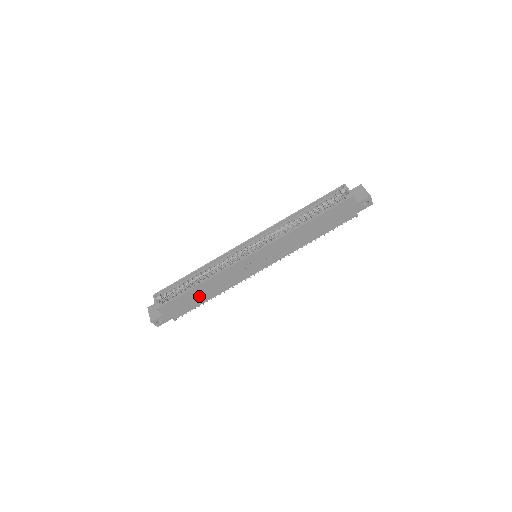
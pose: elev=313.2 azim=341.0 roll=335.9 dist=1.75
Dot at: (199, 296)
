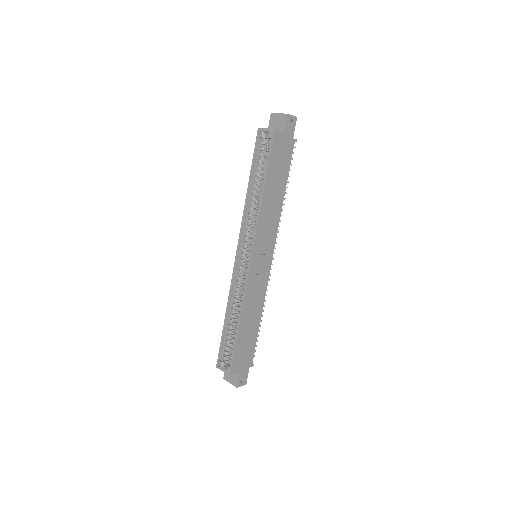
Dot at: (249, 331)
